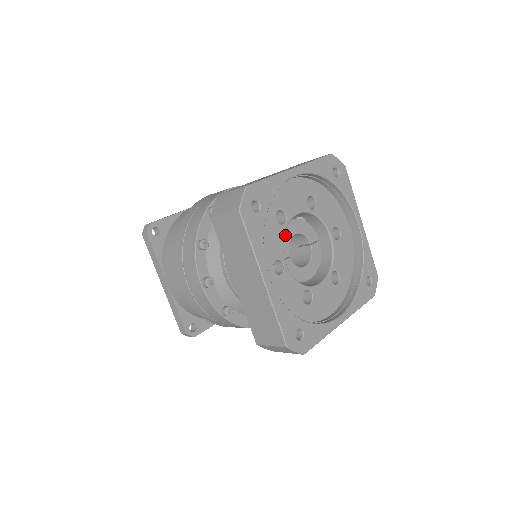
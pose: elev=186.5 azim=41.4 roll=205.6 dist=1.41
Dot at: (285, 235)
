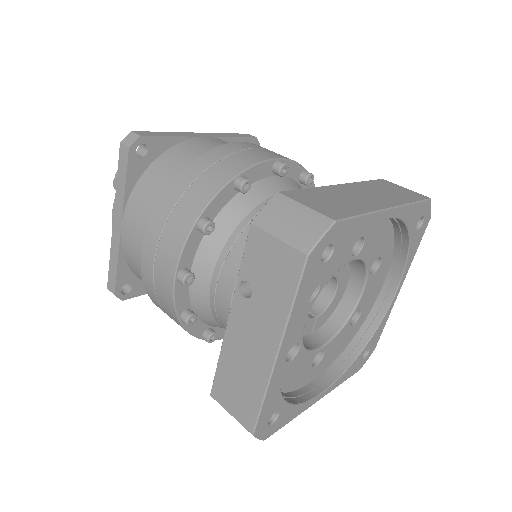
Dot at: occluded
